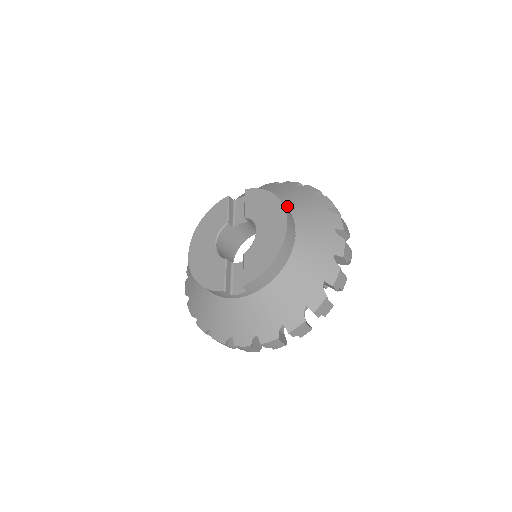
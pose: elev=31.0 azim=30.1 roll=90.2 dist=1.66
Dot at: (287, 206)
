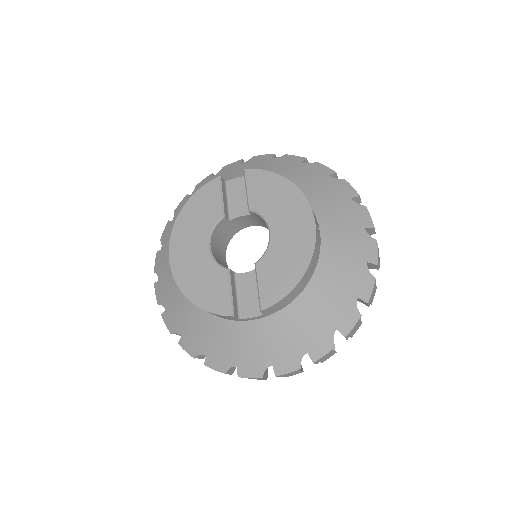
Dot at: occluded
